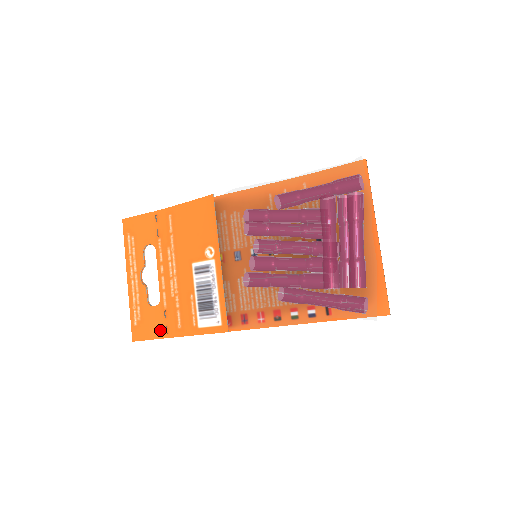
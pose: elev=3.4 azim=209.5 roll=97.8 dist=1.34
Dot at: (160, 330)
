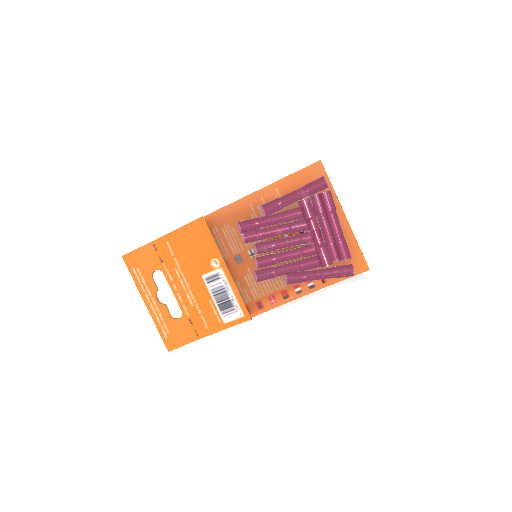
Dot at: (190, 335)
